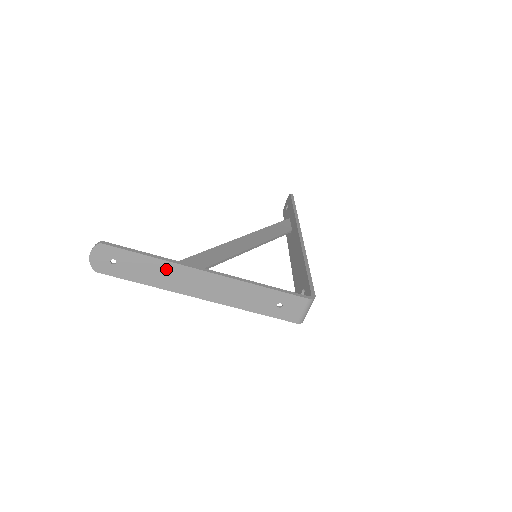
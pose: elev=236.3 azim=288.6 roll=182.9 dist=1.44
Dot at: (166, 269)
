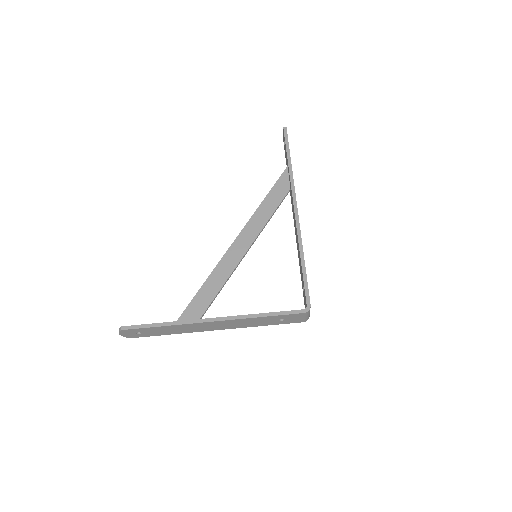
Dot at: (179, 327)
